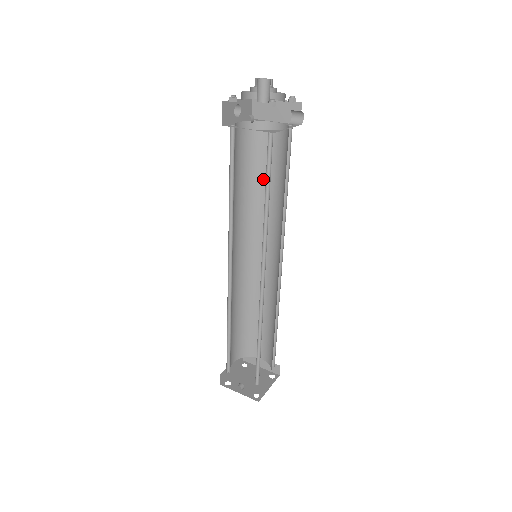
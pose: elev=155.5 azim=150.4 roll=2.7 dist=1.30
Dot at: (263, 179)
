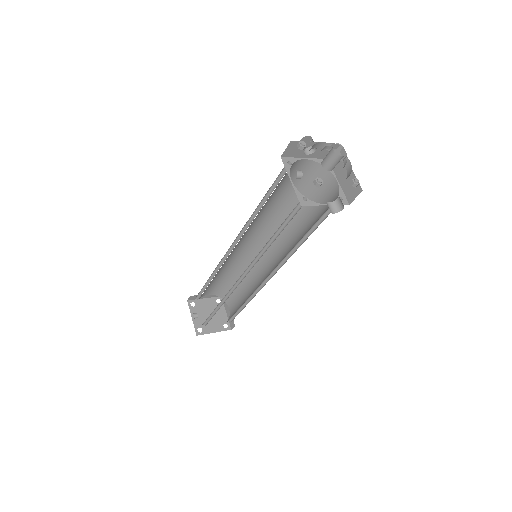
Dot at: (303, 210)
